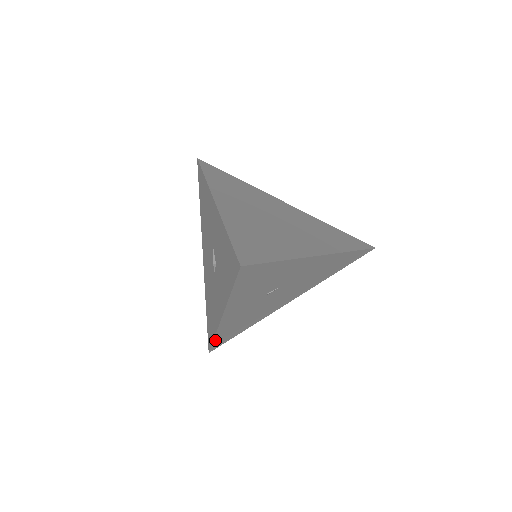
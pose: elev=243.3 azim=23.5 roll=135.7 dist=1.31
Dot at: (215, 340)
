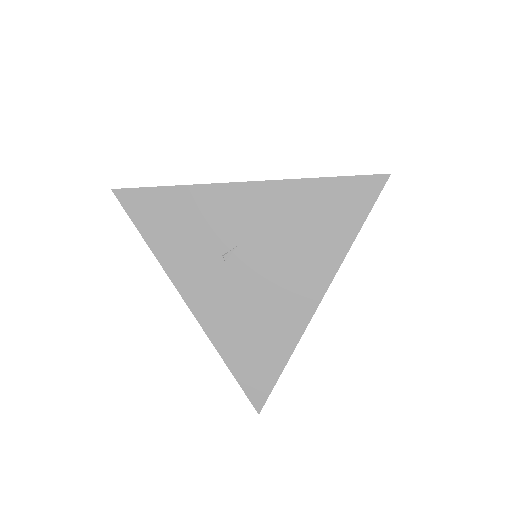
Dot at: (233, 370)
